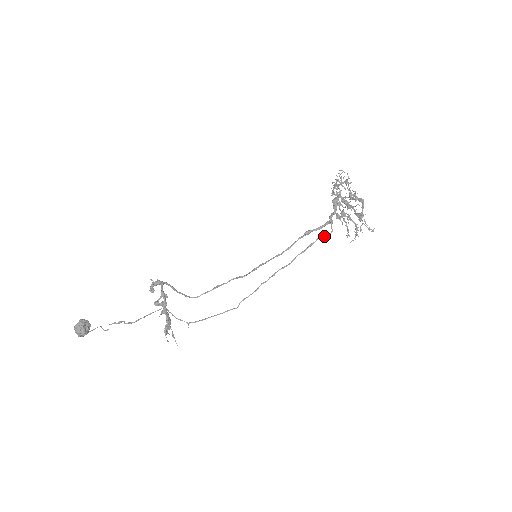
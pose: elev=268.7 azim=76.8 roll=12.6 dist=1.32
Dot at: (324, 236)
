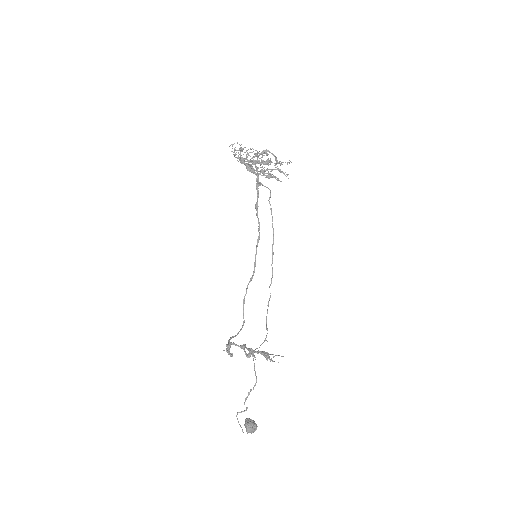
Dot at: (270, 197)
